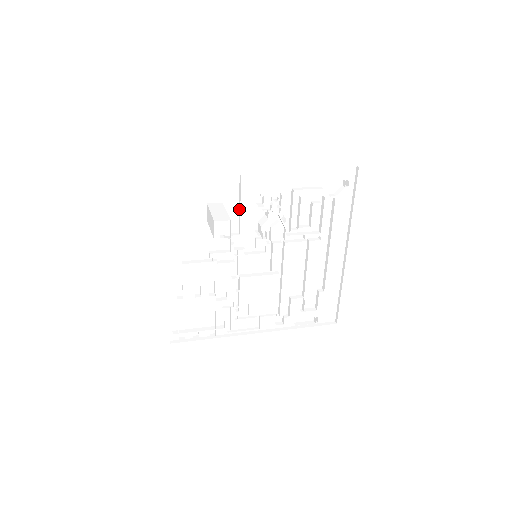
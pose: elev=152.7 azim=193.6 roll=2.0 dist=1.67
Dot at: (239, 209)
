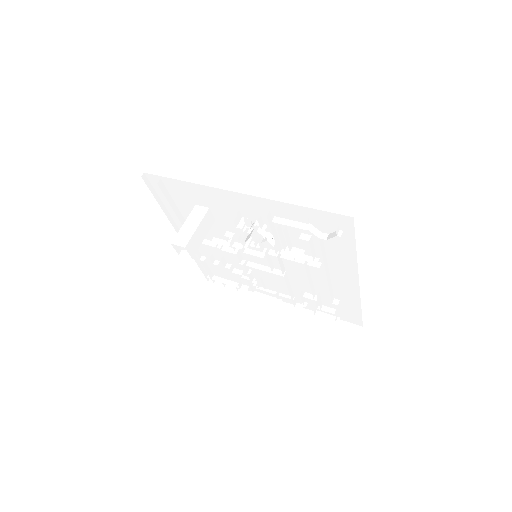
Dot at: (226, 218)
